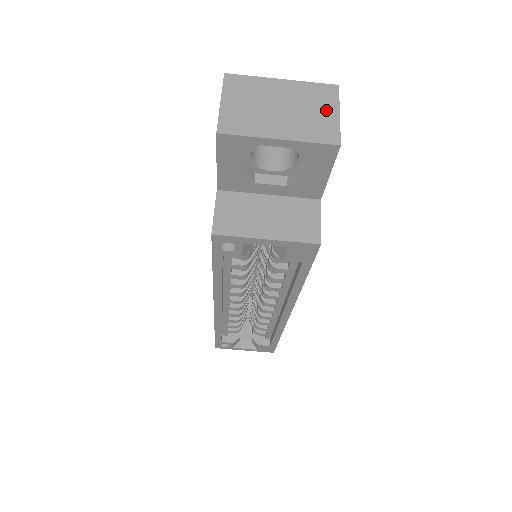
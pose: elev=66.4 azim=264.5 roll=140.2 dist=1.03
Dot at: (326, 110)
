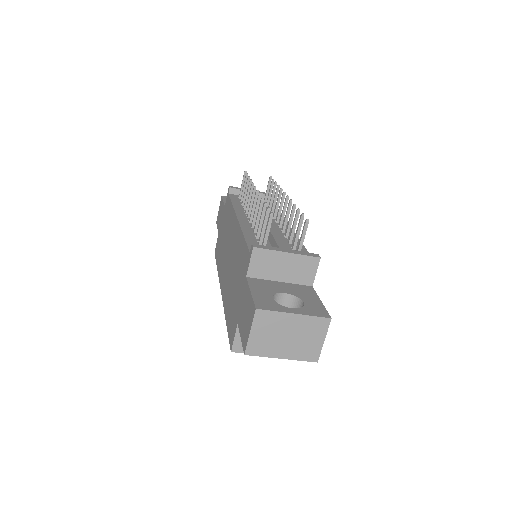
Dot at: (317, 338)
